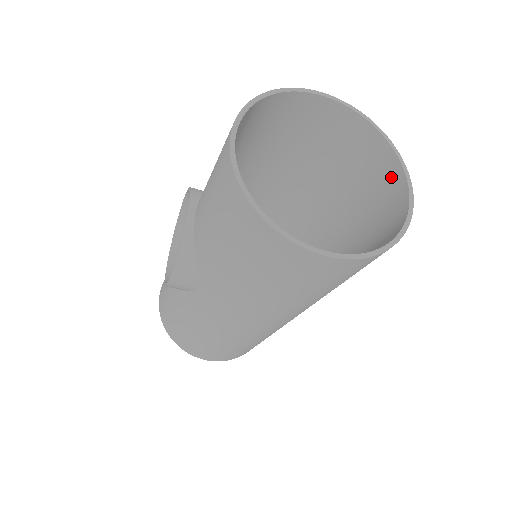
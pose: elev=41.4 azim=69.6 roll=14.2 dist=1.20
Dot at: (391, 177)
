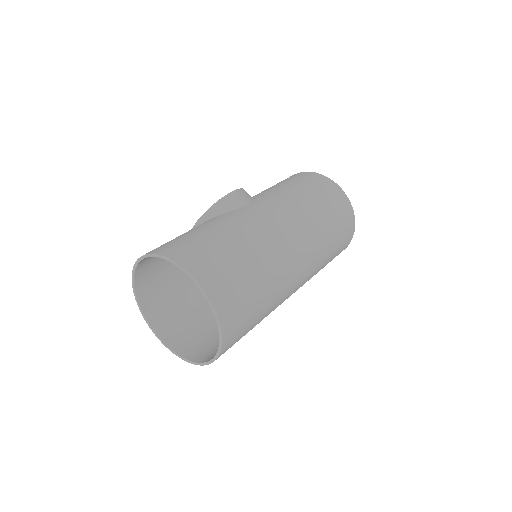
Dot at: occluded
